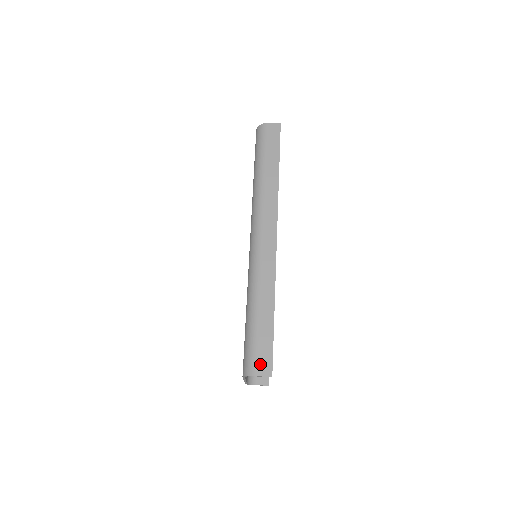
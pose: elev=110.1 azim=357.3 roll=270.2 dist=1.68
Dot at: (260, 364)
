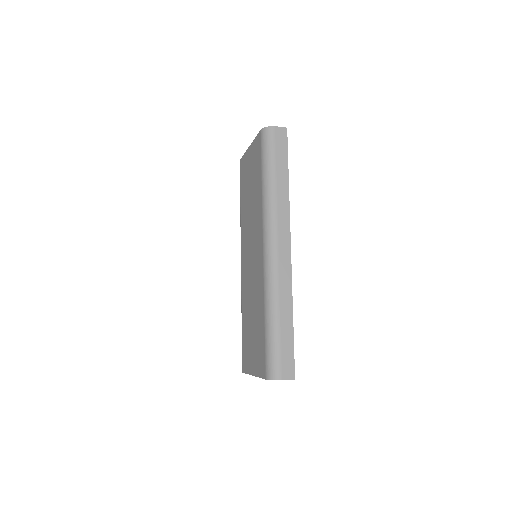
Dot at: (284, 369)
